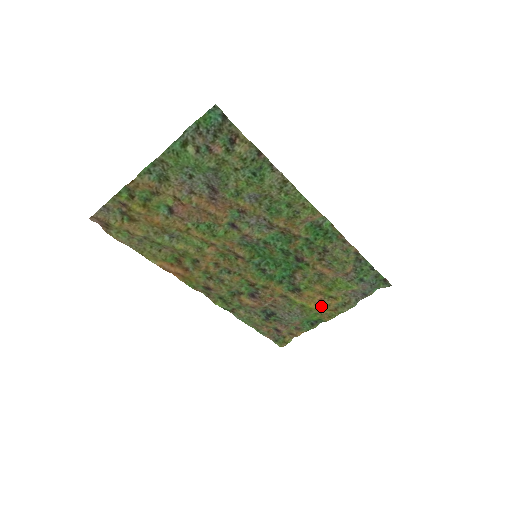
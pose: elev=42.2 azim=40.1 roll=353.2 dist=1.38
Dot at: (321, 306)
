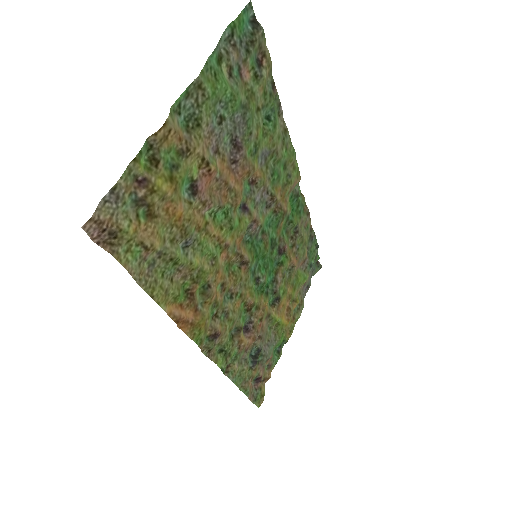
Dot at: (288, 317)
